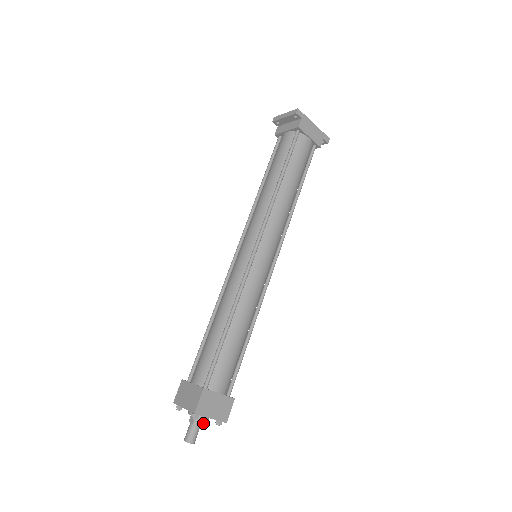
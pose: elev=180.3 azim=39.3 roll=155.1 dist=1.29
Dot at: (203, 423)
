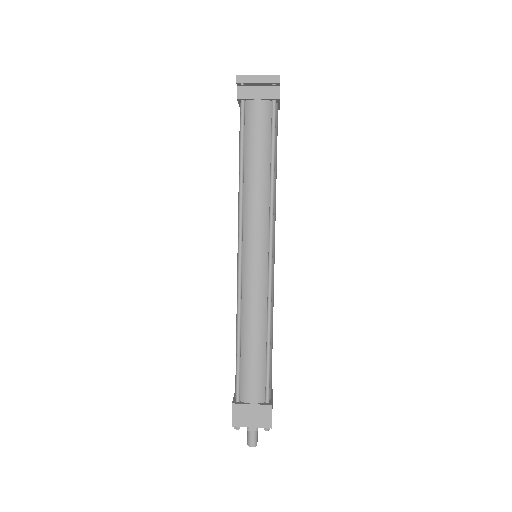
Dot at: occluded
